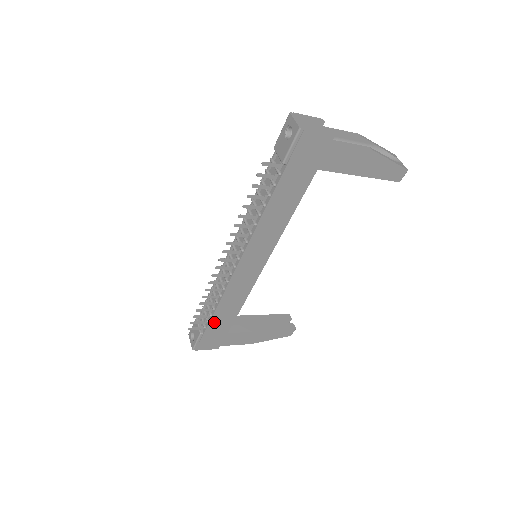
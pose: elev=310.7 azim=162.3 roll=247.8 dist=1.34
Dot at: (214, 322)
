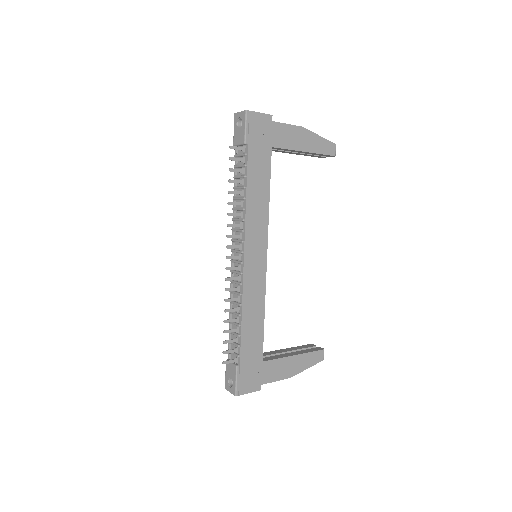
Dot at: (245, 345)
